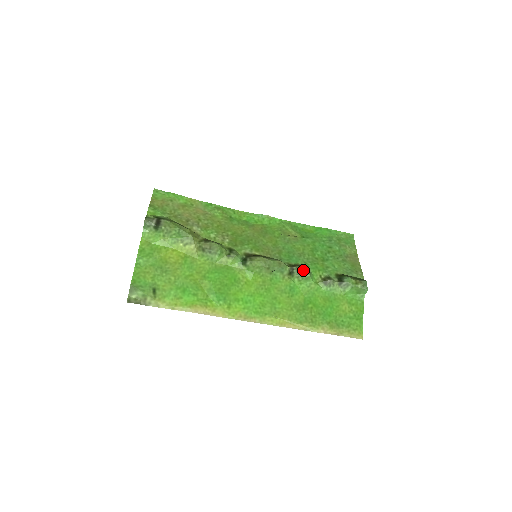
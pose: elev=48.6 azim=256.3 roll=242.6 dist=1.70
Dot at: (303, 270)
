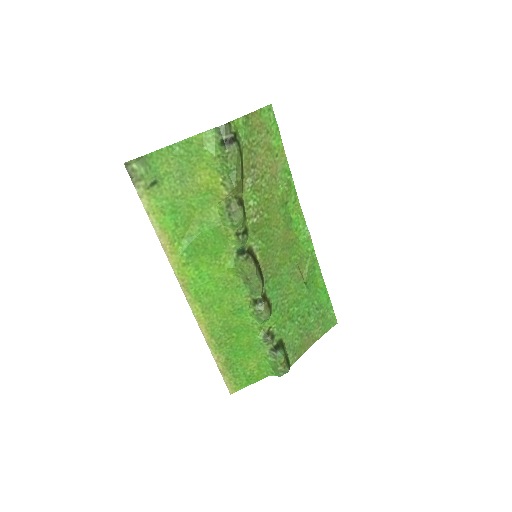
Dot at: (265, 312)
